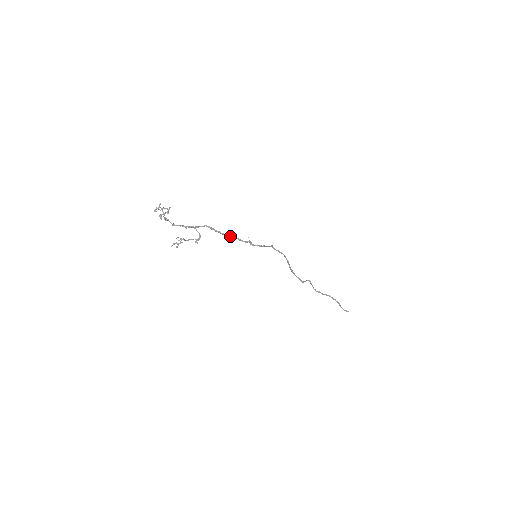
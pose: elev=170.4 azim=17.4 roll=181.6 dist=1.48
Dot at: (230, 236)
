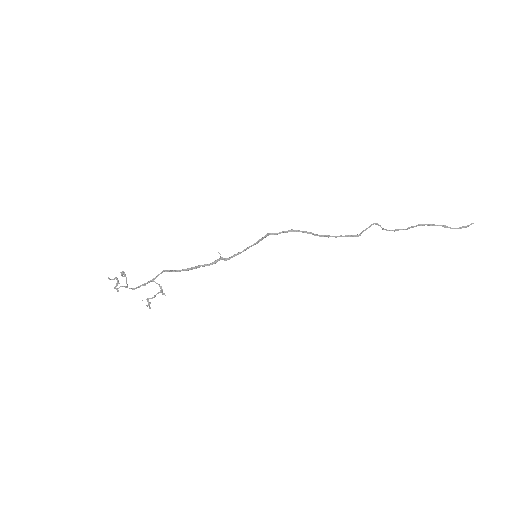
Dot at: (192, 268)
